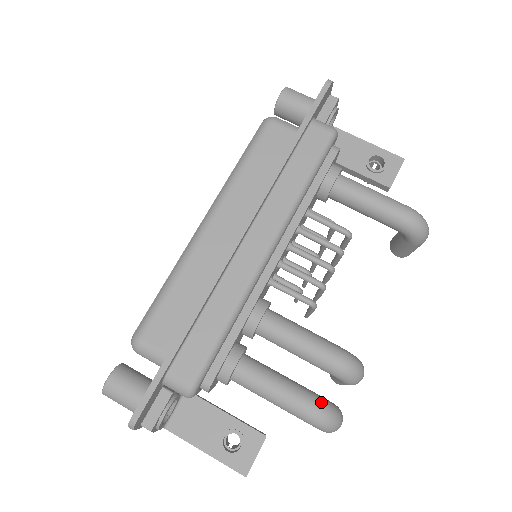
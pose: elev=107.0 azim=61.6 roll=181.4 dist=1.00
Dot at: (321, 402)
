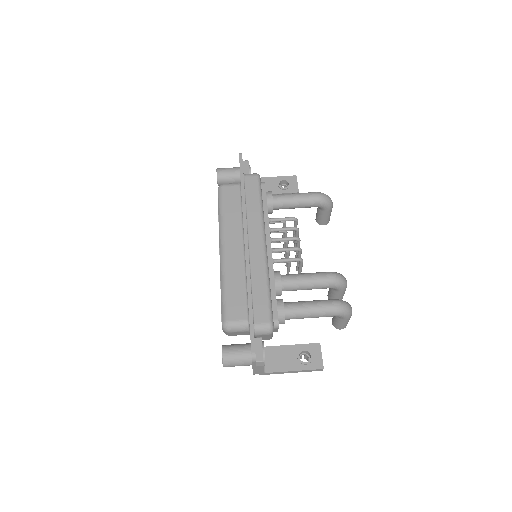
Dot at: (336, 300)
